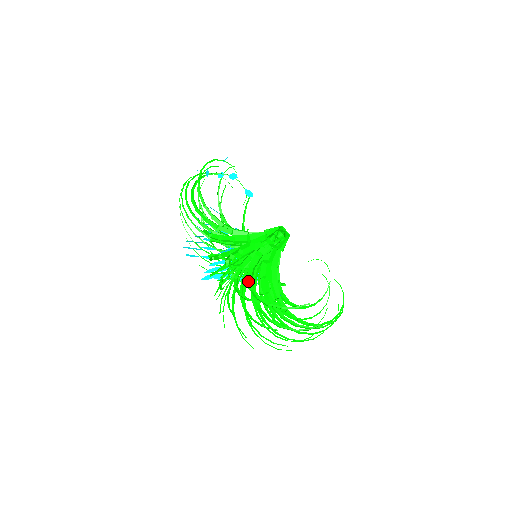
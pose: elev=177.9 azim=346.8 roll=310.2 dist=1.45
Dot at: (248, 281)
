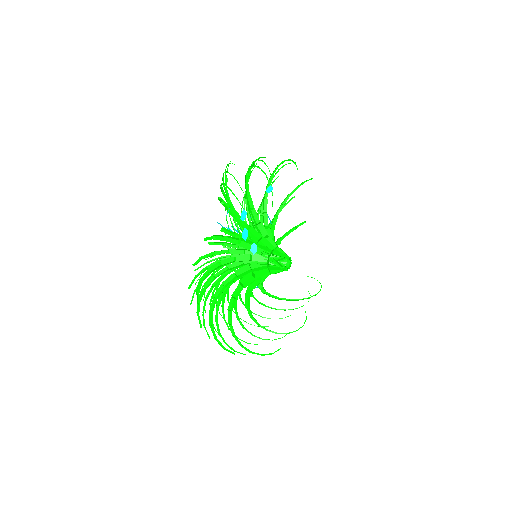
Dot at: (220, 287)
